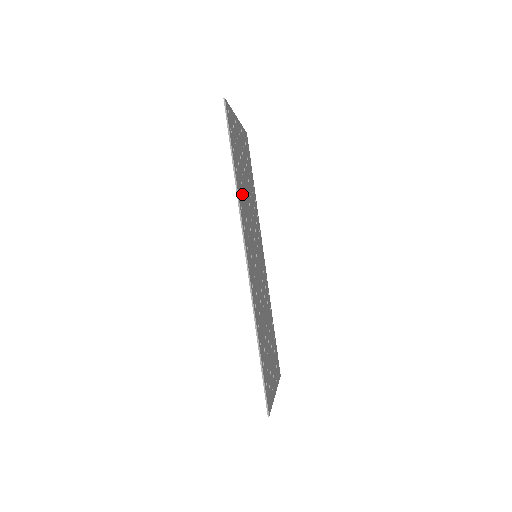
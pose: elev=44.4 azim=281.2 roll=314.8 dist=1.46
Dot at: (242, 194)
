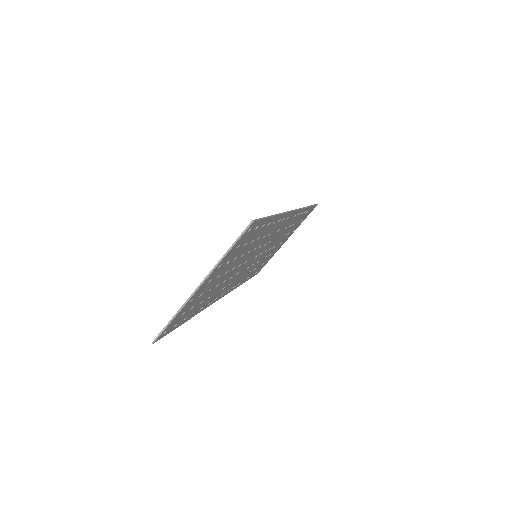
Dot at: (292, 224)
